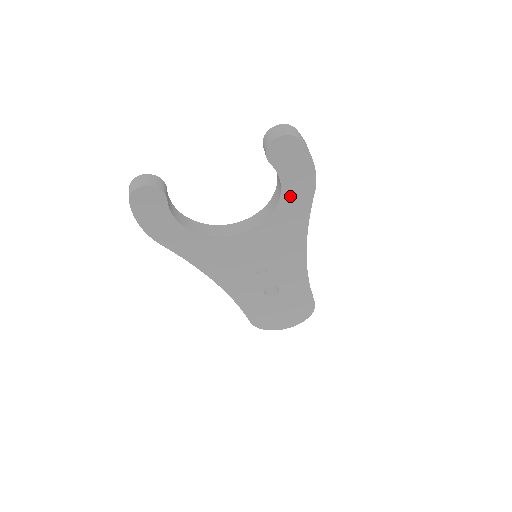
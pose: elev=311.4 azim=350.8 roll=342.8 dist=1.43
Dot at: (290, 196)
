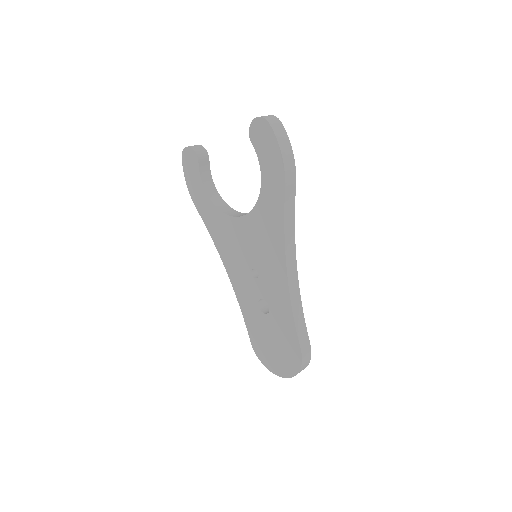
Dot at: (268, 186)
